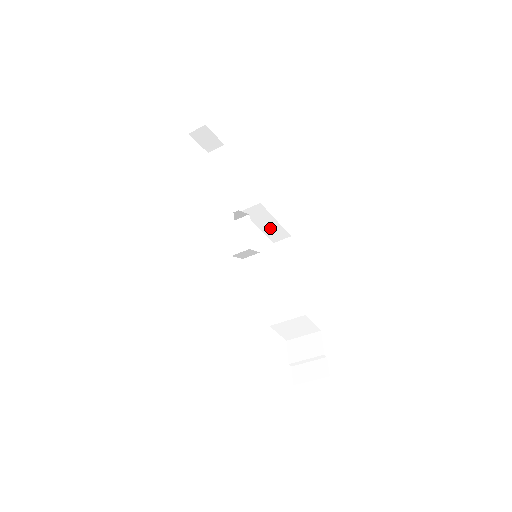
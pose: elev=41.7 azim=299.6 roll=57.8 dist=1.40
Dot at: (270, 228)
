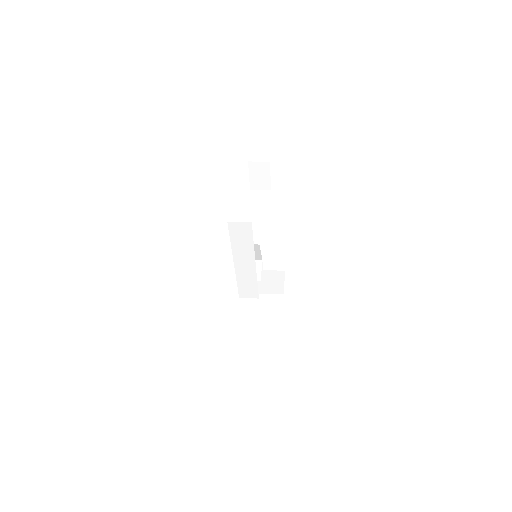
Dot at: occluded
